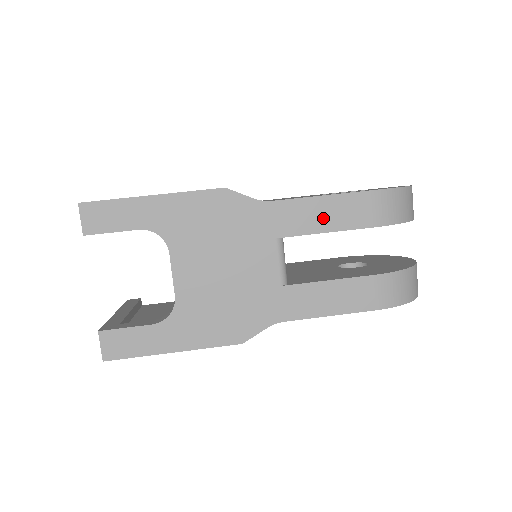
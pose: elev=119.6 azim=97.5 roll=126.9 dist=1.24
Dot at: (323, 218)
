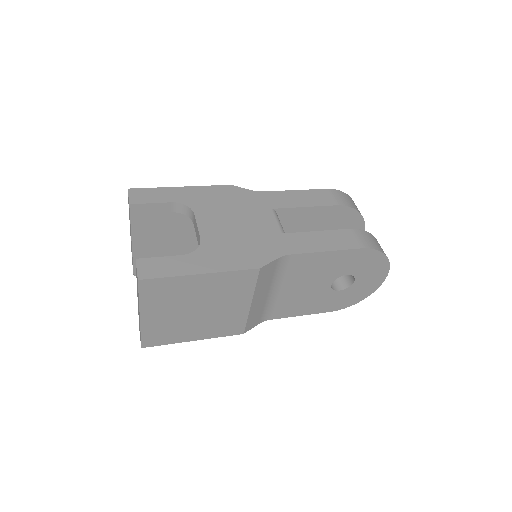
Dot at: (301, 200)
